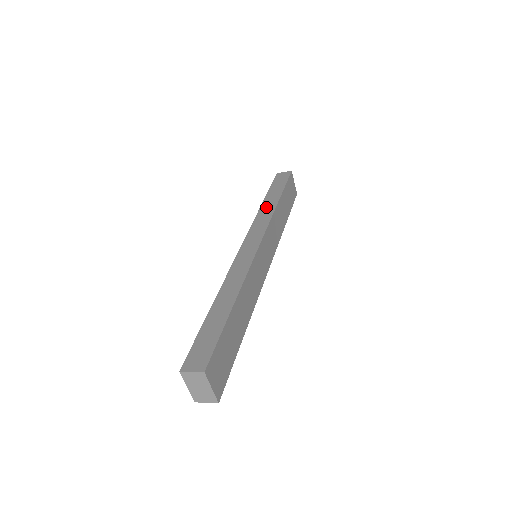
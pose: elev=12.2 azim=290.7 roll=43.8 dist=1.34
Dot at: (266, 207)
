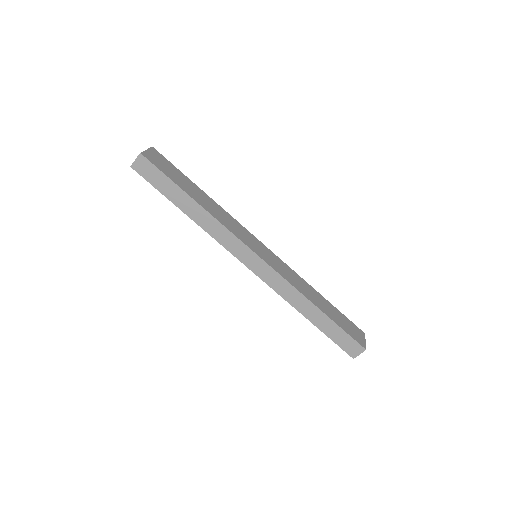
Dot at: occluded
